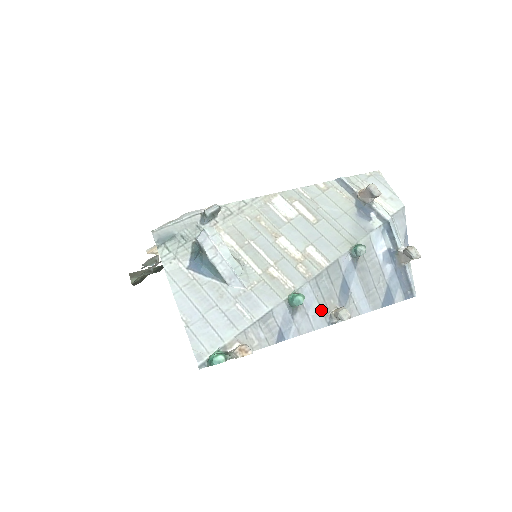
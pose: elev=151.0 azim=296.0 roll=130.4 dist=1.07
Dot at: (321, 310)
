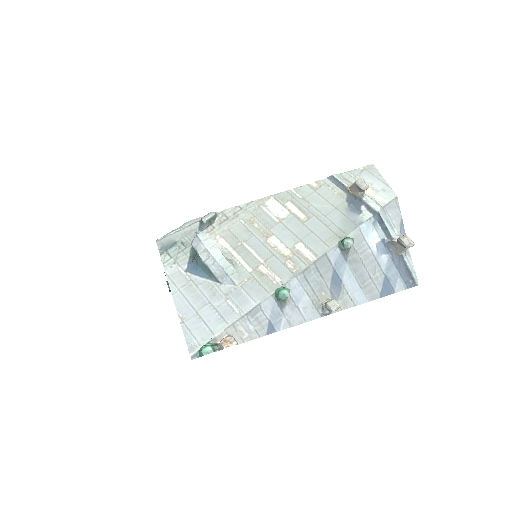
Dot at: (312, 302)
